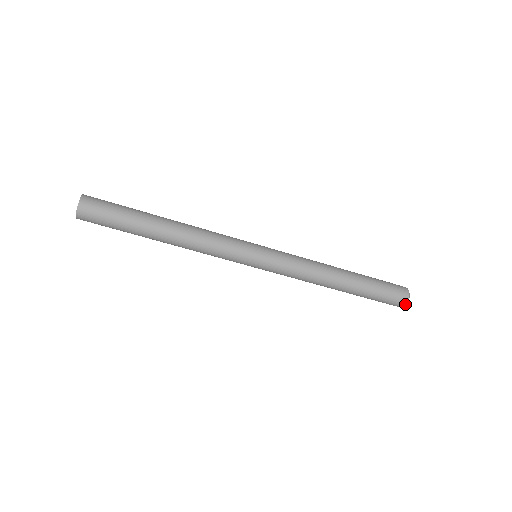
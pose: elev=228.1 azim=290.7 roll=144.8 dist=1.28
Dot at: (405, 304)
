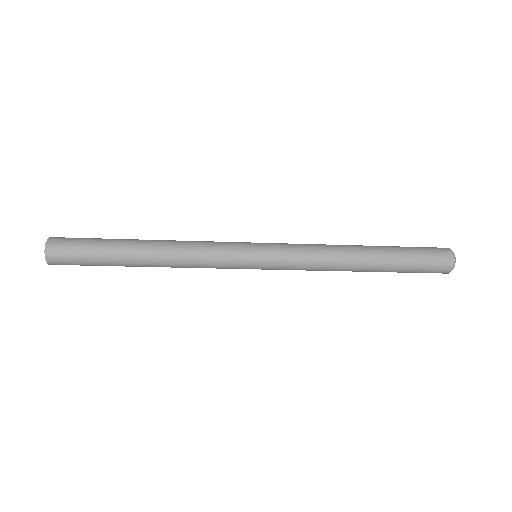
Dot at: (445, 273)
